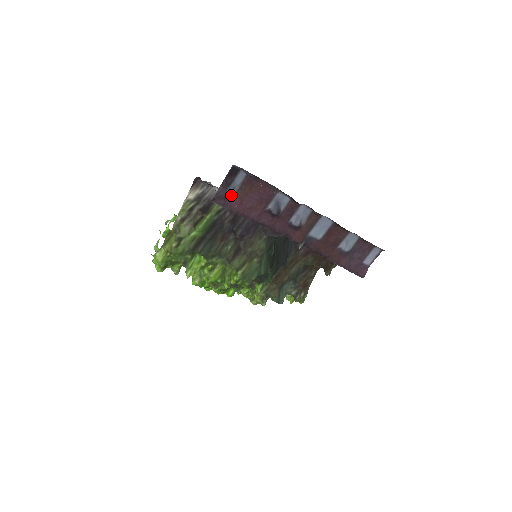
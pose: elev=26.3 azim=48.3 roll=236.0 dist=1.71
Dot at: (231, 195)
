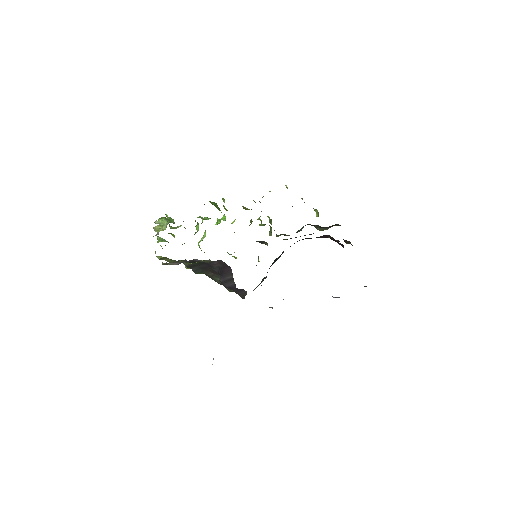
Dot at: occluded
